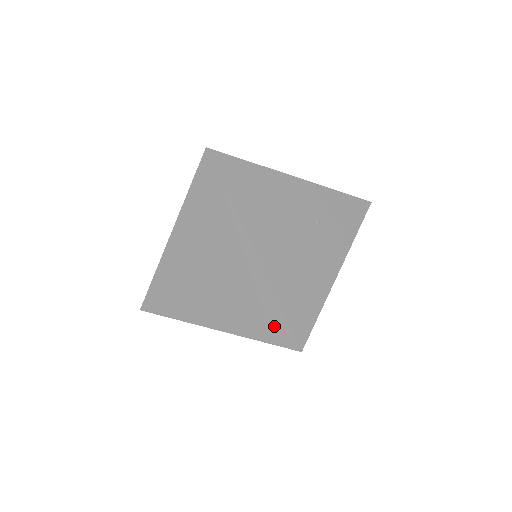
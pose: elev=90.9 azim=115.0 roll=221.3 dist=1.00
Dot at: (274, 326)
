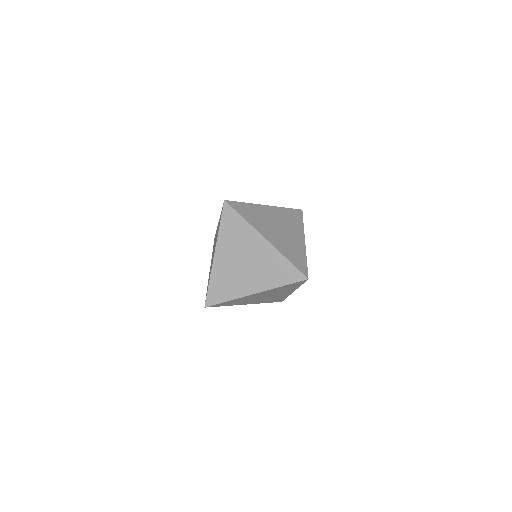
Dot at: (290, 273)
